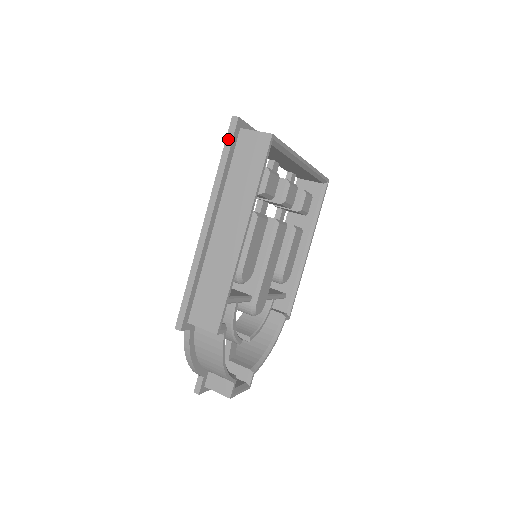
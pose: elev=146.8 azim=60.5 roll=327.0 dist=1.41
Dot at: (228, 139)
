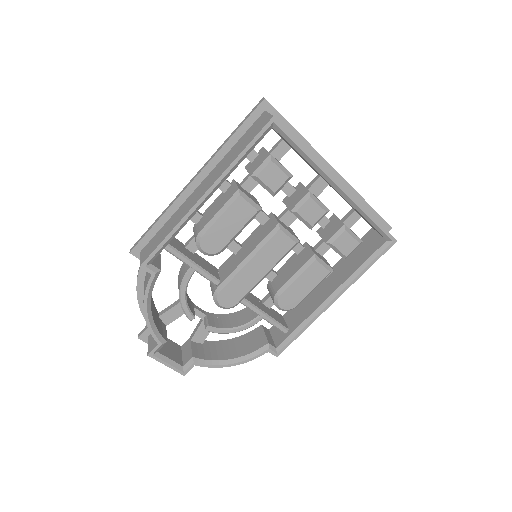
Dot at: (248, 115)
